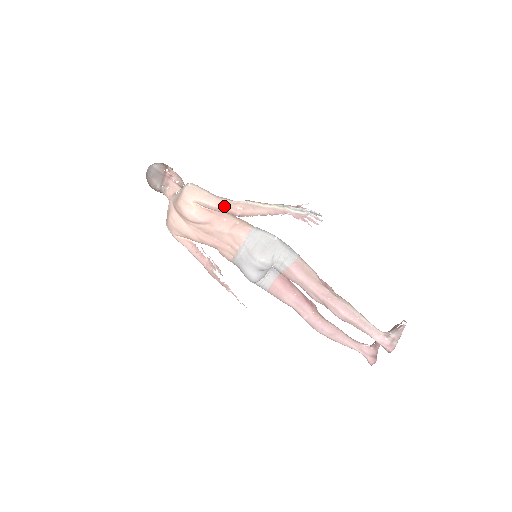
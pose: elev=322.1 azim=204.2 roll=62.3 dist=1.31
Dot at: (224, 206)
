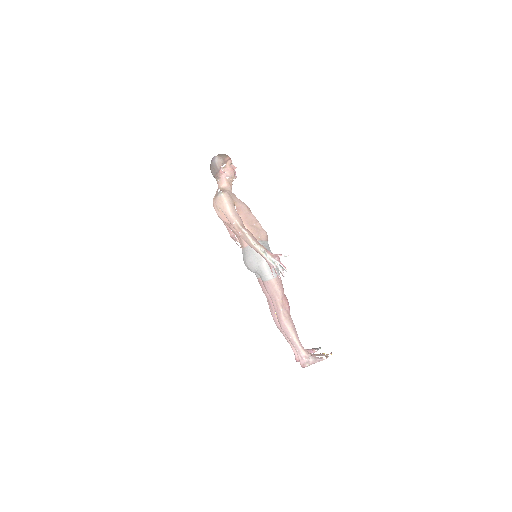
Dot at: (233, 225)
